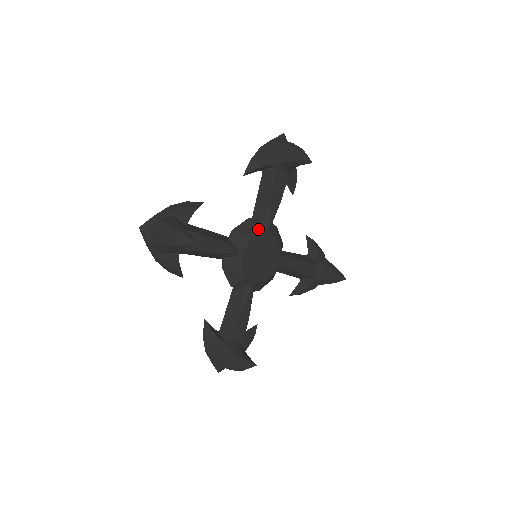
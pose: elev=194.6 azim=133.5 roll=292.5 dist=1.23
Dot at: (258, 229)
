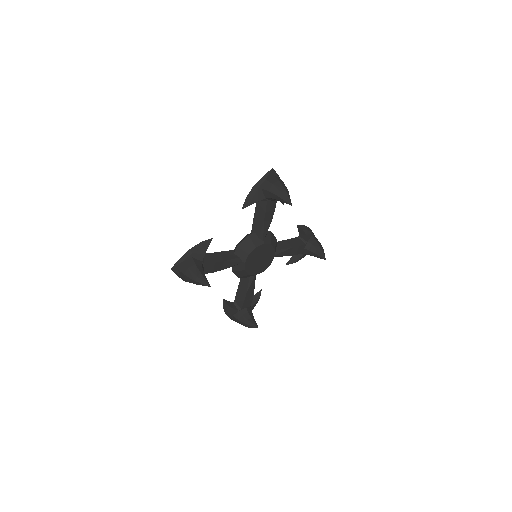
Dot at: (275, 248)
